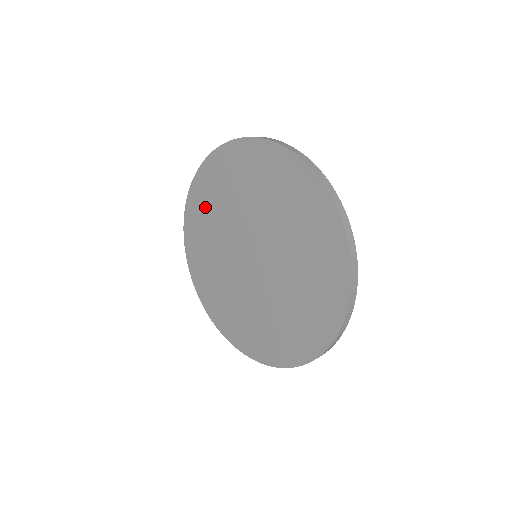
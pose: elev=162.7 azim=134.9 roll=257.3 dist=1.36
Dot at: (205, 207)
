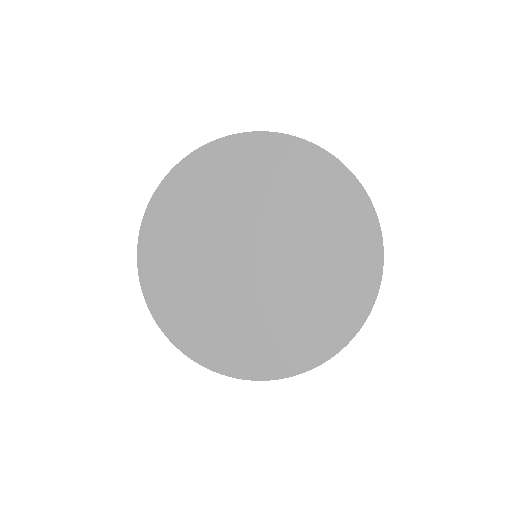
Dot at: (220, 174)
